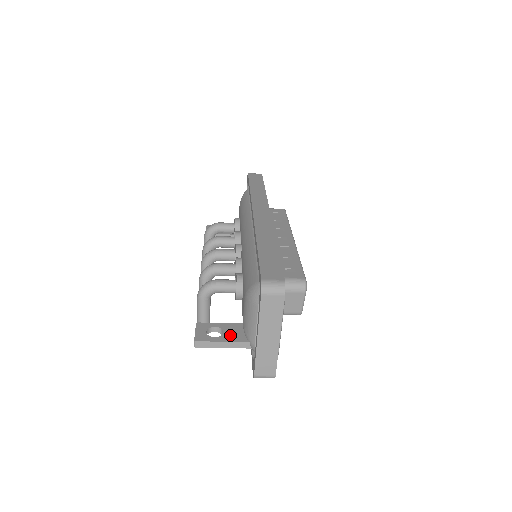
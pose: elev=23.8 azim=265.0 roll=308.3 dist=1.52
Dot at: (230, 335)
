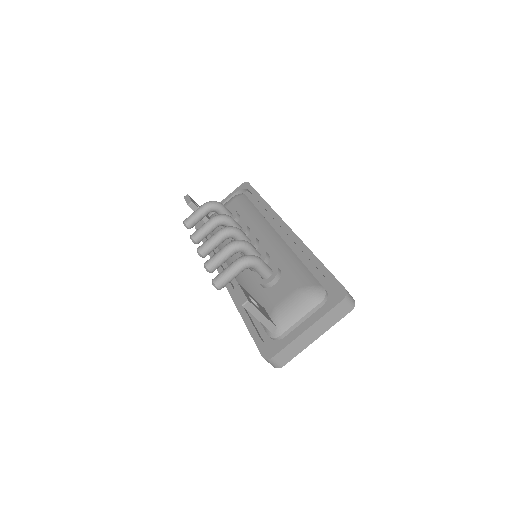
Dot at: (264, 312)
